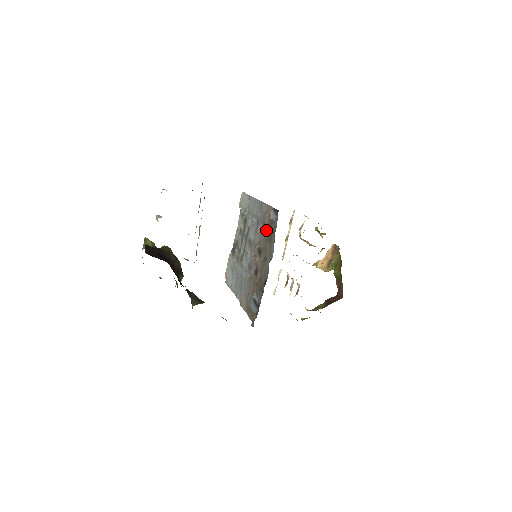
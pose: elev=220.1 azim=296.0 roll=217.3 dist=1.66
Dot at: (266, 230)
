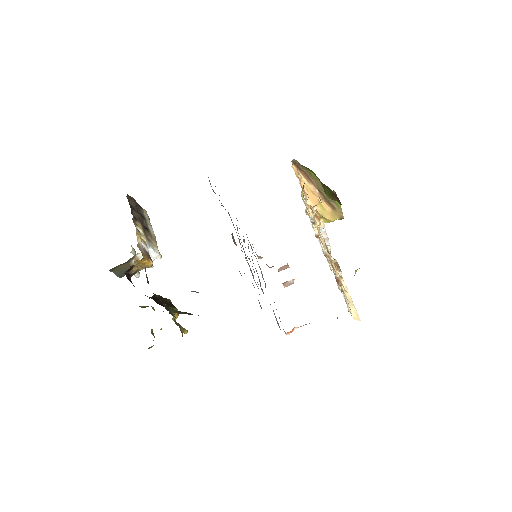
Dot at: occluded
